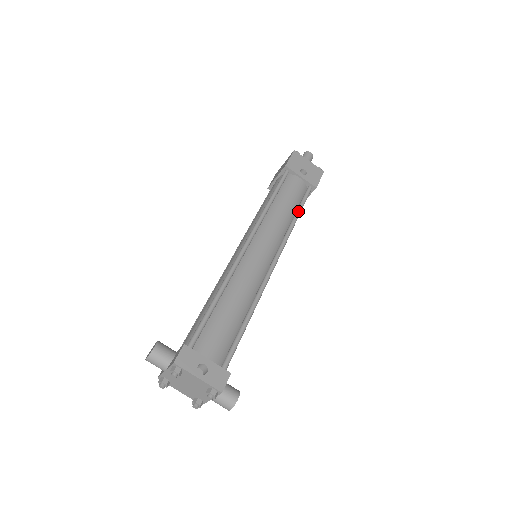
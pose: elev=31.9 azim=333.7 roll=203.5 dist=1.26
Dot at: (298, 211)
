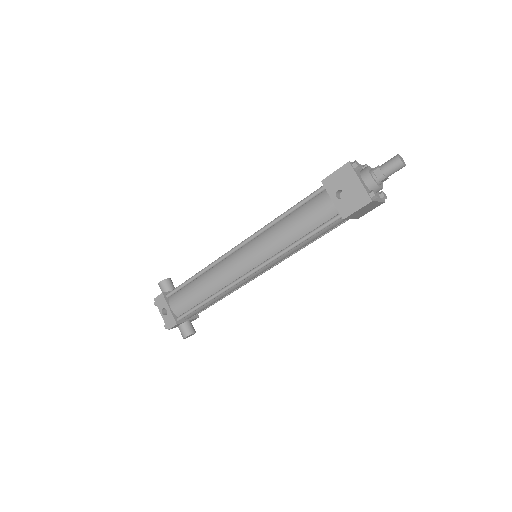
Dot at: (303, 237)
